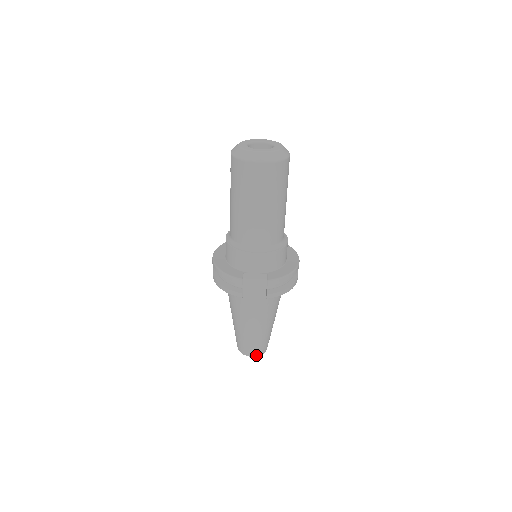
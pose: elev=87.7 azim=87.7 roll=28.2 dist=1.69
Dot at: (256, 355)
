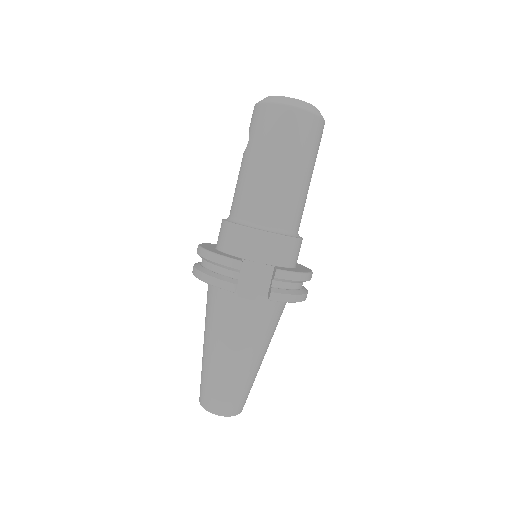
Dot at: (227, 413)
